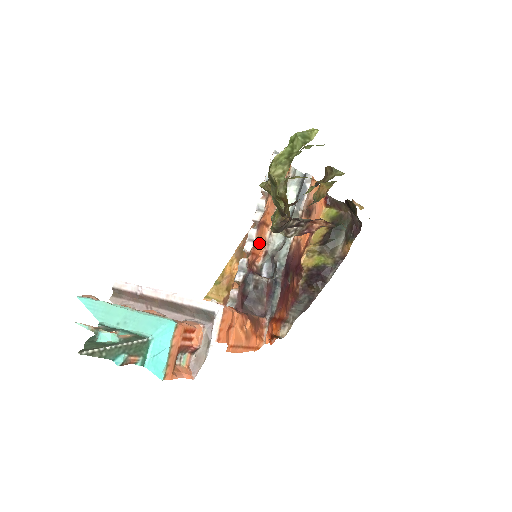
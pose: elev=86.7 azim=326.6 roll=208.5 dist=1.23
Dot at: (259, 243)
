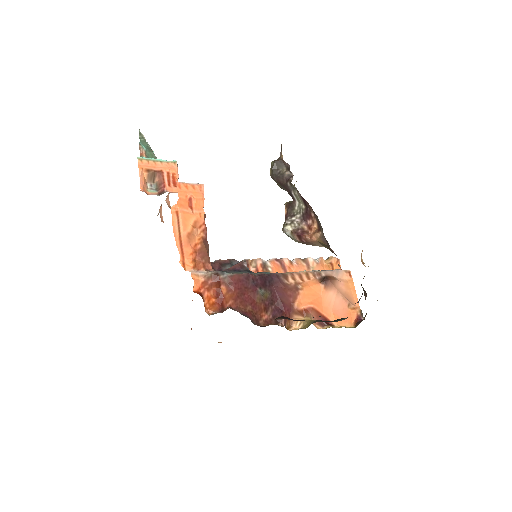
Dot at: occluded
